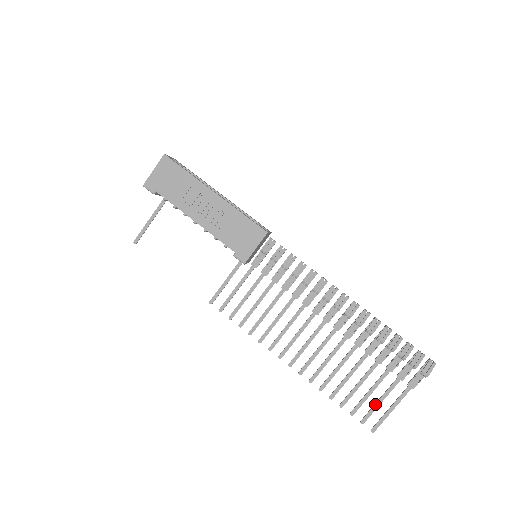
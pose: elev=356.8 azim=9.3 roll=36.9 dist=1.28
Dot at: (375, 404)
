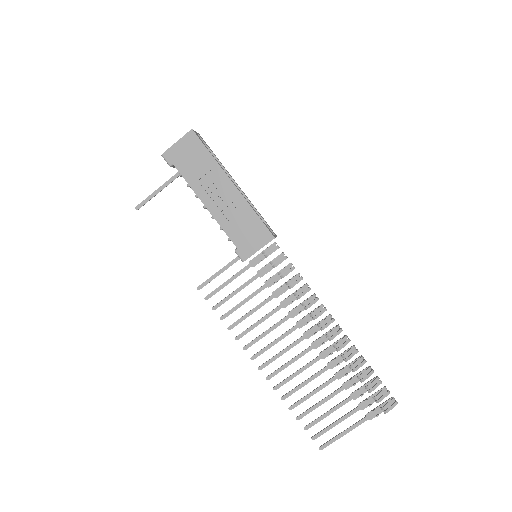
Dot at: (330, 425)
